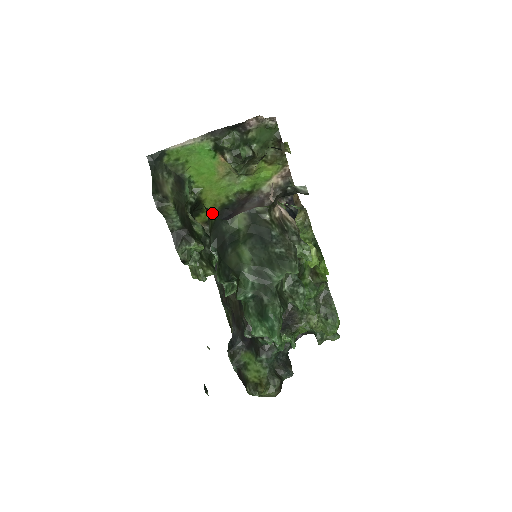
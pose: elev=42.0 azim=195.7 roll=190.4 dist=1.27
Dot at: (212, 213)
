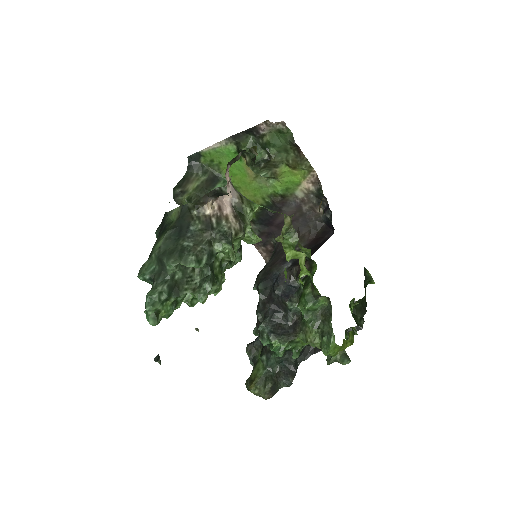
Dot at: occluded
